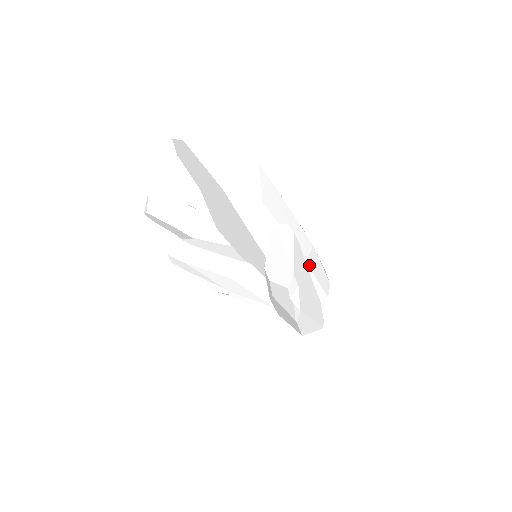
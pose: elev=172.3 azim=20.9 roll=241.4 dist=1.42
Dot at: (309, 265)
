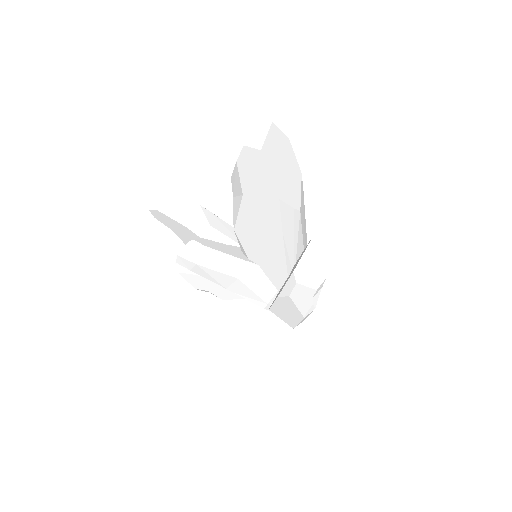
Dot at: occluded
